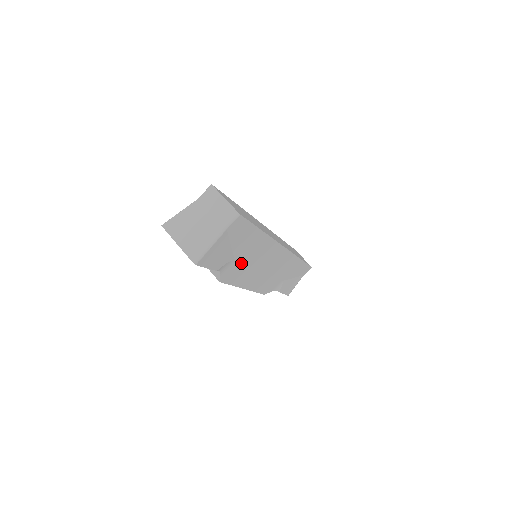
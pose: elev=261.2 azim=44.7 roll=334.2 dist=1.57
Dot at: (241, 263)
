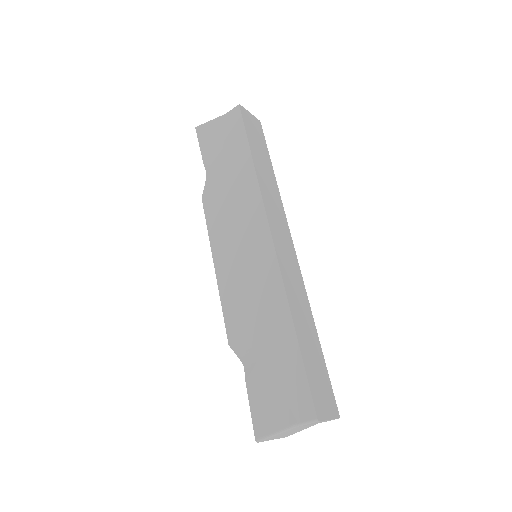
Dot at: occluded
